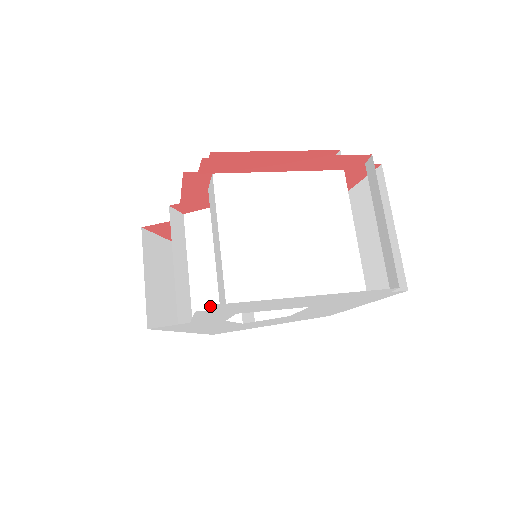
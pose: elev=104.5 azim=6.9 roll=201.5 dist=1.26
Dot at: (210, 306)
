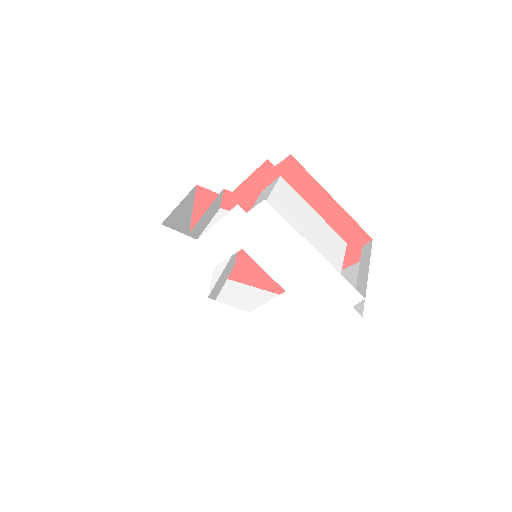
Dot at: occluded
